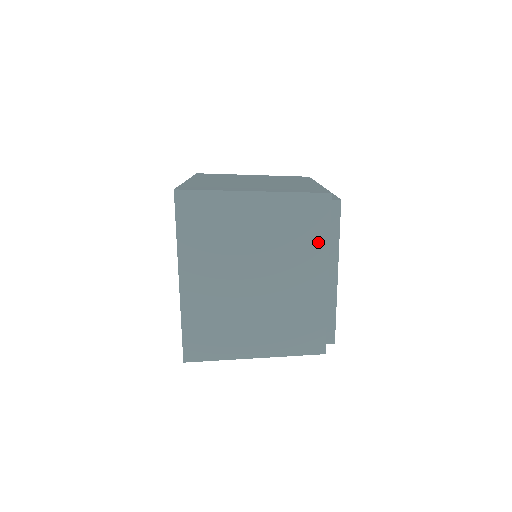
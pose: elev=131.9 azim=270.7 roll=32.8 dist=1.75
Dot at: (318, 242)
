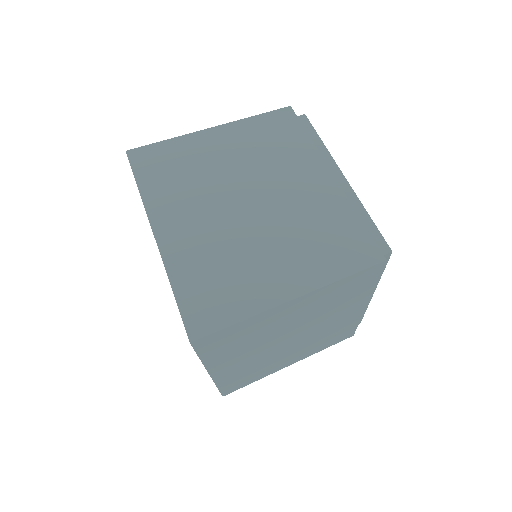
Dot at: (362, 293)
